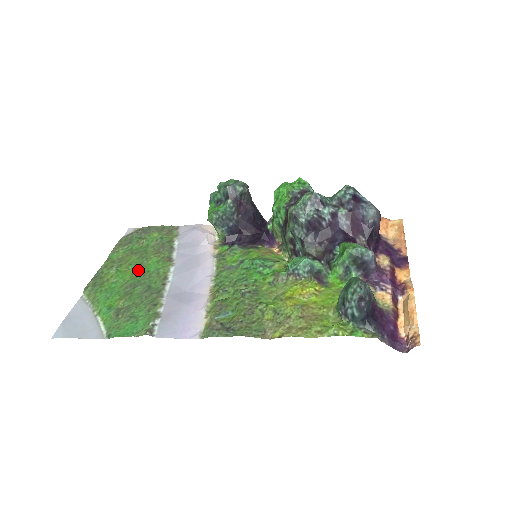
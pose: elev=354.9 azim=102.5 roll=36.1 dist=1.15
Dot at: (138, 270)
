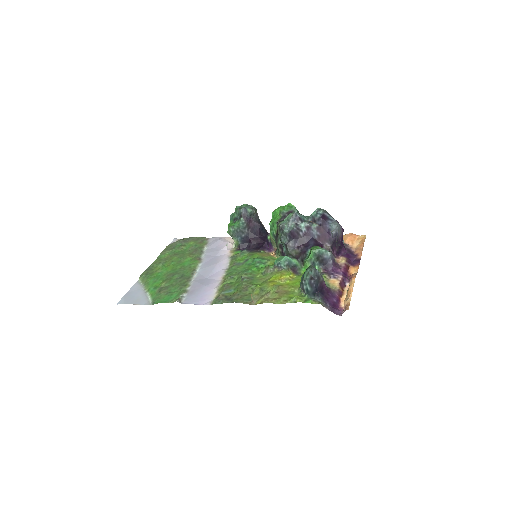
Dot at: (177, 265)
